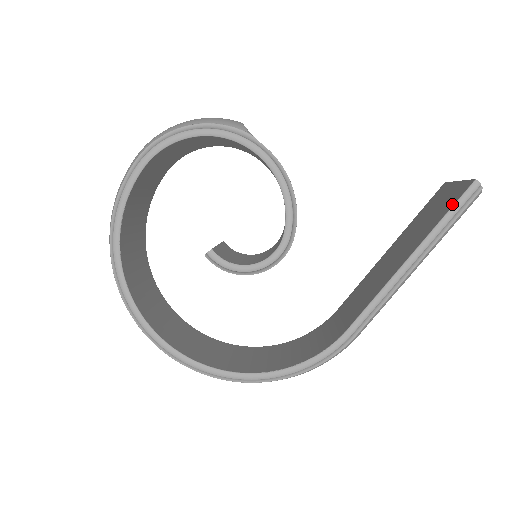
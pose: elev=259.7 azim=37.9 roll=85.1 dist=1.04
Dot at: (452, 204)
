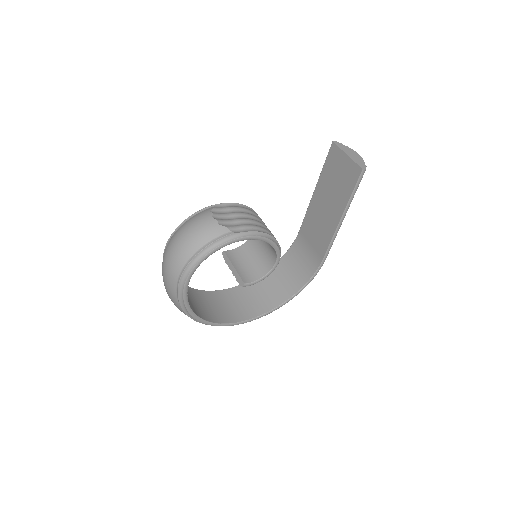
Dot at: (354, 185)
